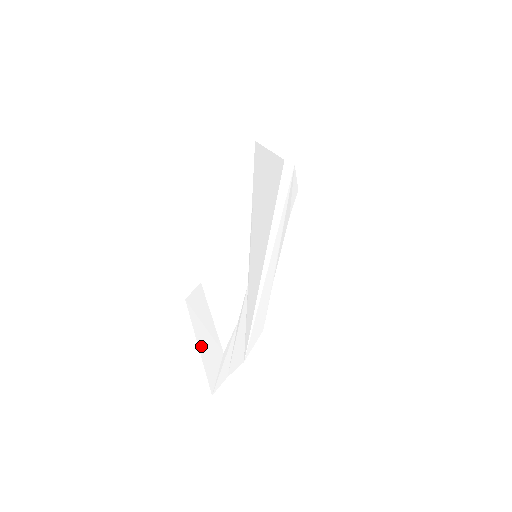
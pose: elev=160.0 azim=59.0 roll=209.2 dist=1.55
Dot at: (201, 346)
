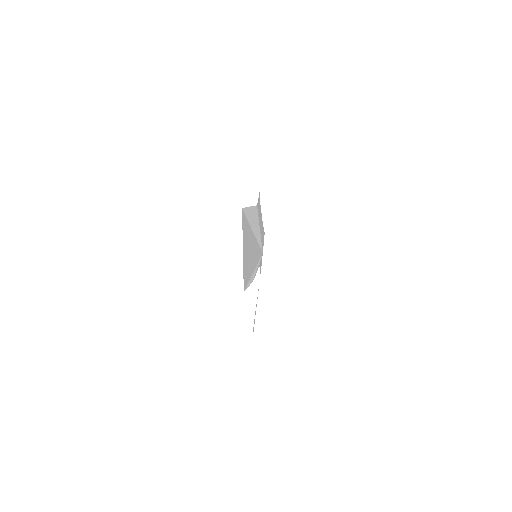
Dot at: occluded
